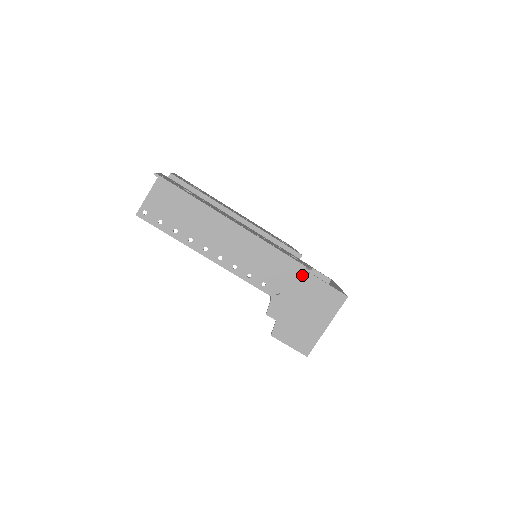
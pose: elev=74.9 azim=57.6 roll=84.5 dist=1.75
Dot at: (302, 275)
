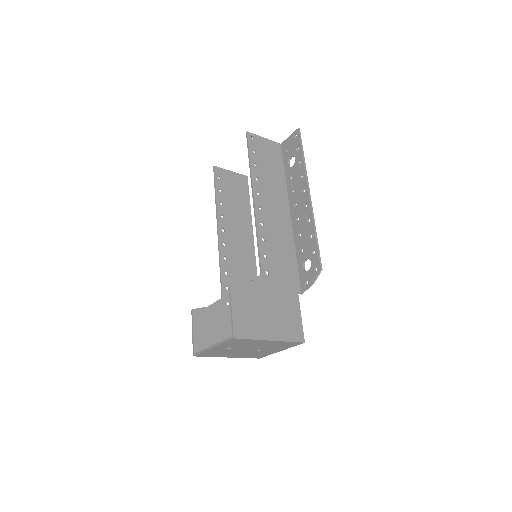
Dot at: (293, 287)
